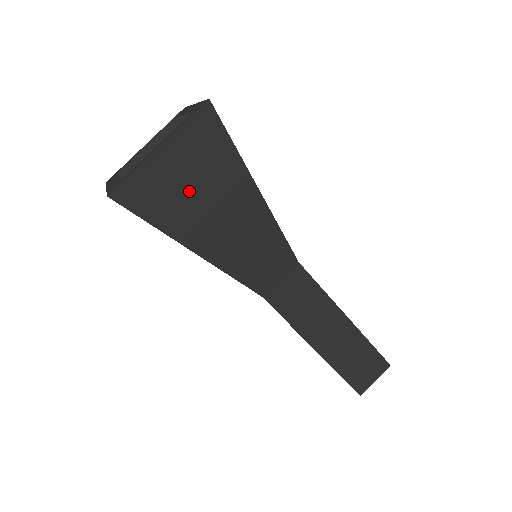
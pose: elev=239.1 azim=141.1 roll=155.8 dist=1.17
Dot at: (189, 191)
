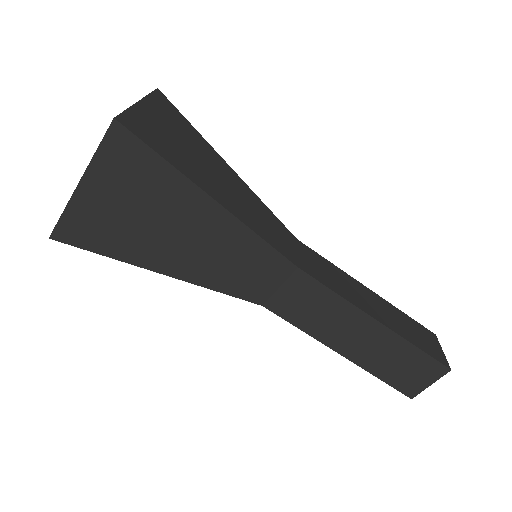
Dot at: (132, 218)
